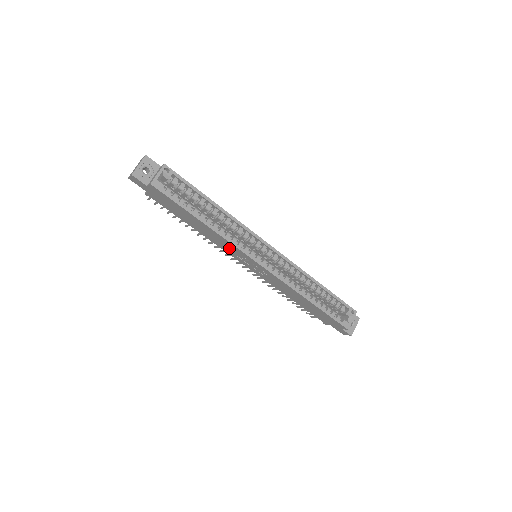
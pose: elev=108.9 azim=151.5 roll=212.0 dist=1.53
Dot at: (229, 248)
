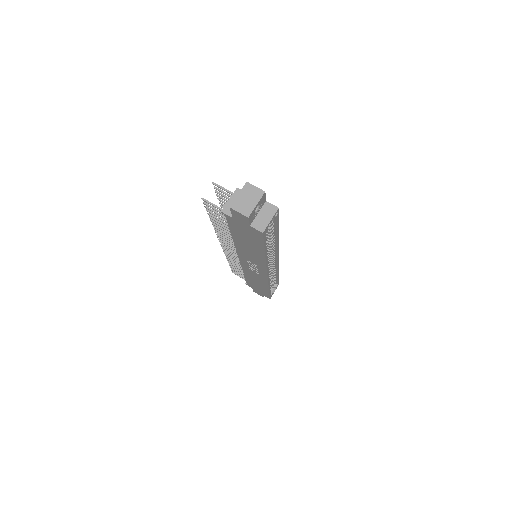
Dot at: (252, 259)
